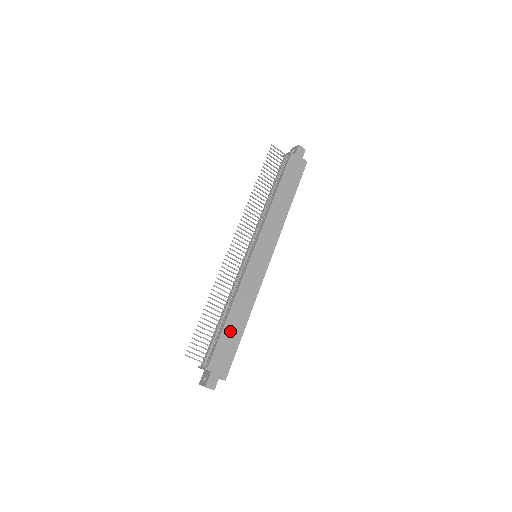
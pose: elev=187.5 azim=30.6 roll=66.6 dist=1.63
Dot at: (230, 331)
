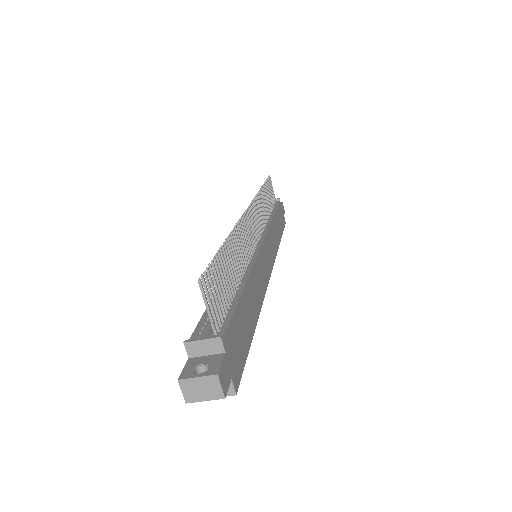
Dot at: (245, 311)
